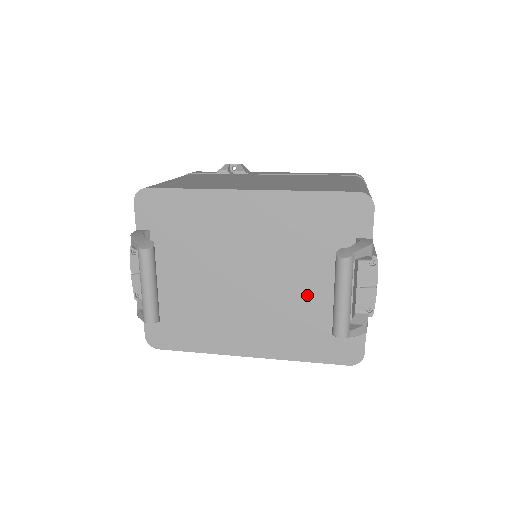
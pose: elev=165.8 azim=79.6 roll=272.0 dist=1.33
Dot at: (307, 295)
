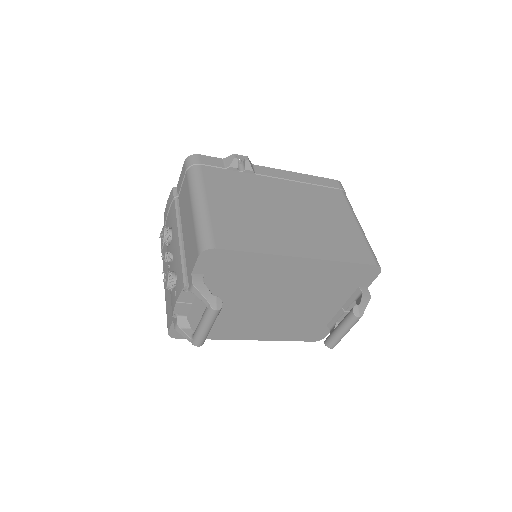
Dot at: (308, 312)
